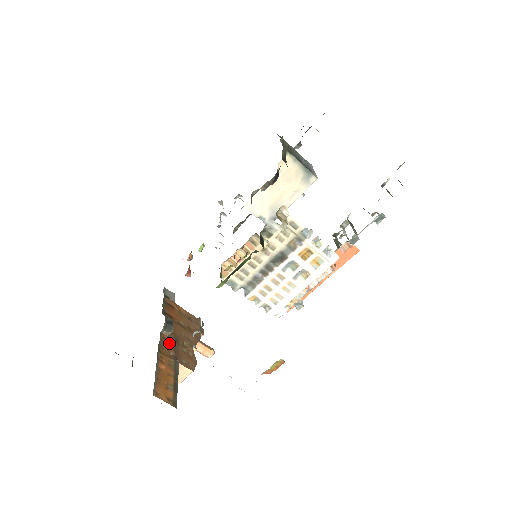
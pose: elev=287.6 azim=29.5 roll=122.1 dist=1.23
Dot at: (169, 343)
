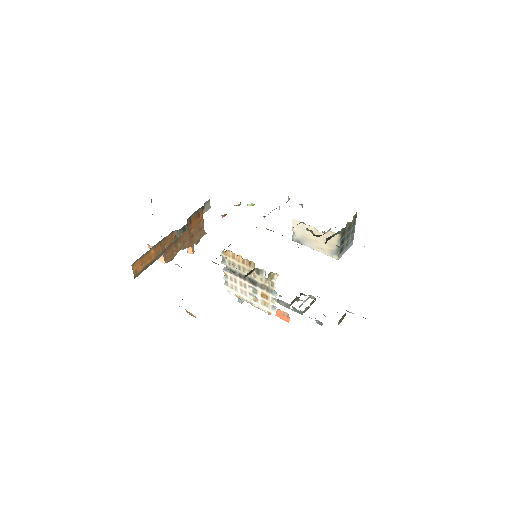
Dot at: (171, 239)
